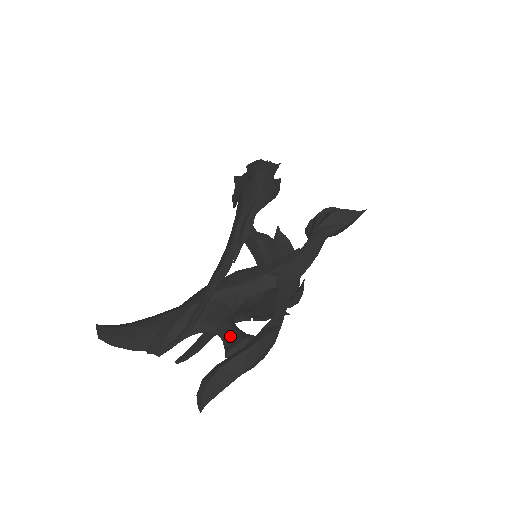
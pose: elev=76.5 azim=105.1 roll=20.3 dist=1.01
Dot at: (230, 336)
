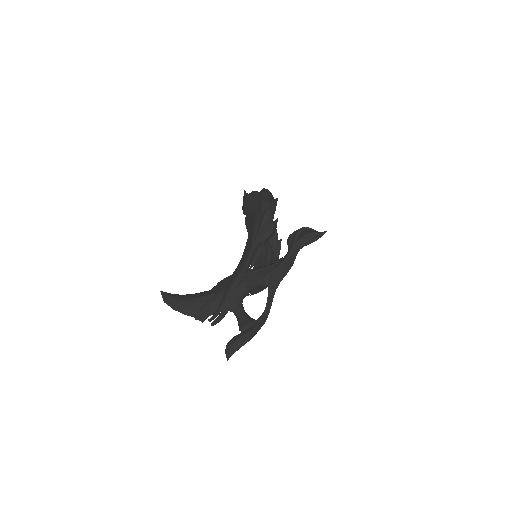
Dot at: (242, 318)
